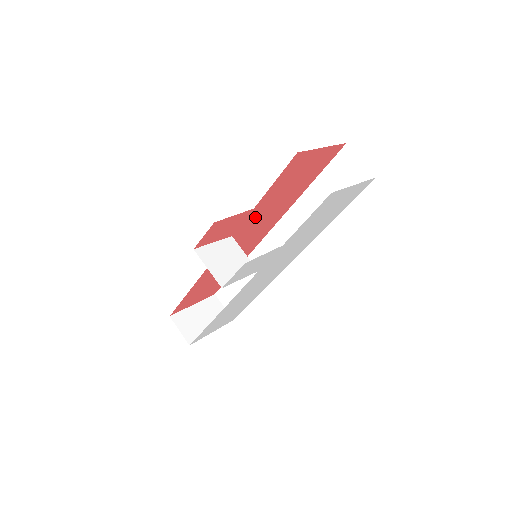
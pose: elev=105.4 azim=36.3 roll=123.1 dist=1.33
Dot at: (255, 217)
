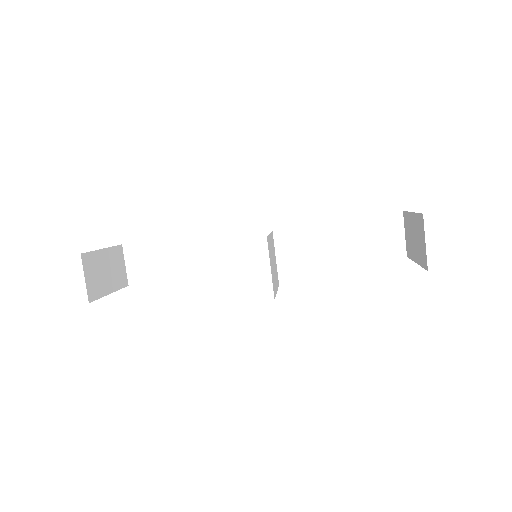
Dot at: occluded
